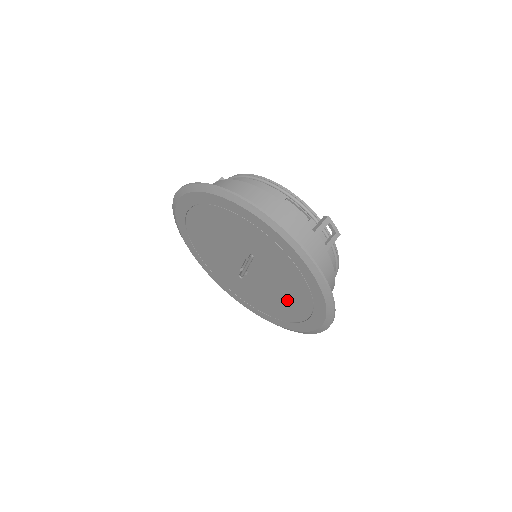
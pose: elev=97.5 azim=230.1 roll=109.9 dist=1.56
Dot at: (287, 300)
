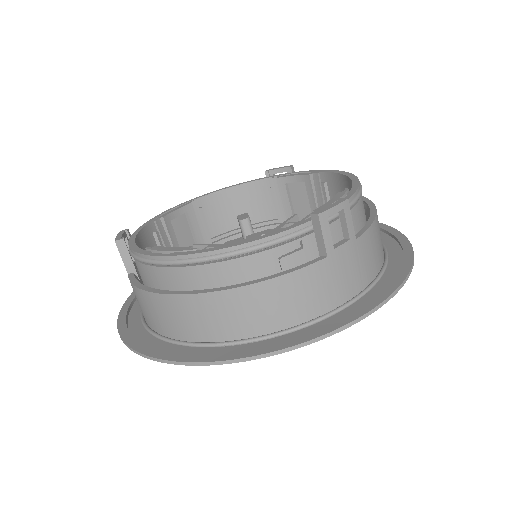
Dot at: occluded
